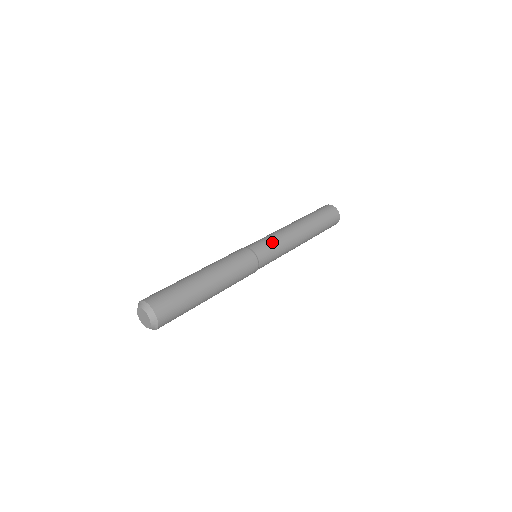
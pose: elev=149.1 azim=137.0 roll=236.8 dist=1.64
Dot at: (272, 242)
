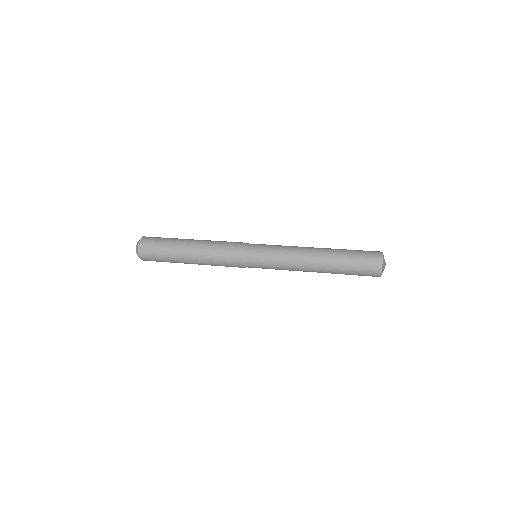
Dot at: (270, 250)
